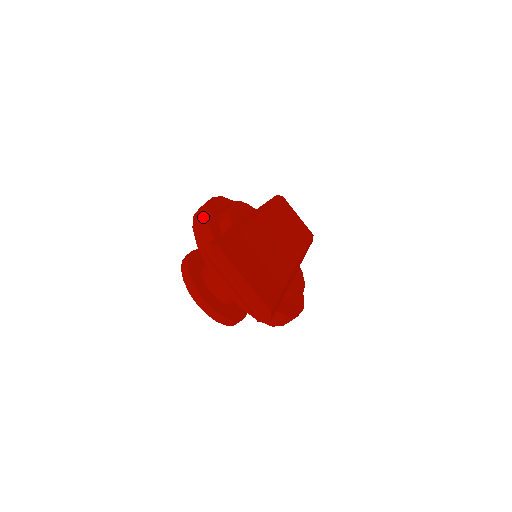
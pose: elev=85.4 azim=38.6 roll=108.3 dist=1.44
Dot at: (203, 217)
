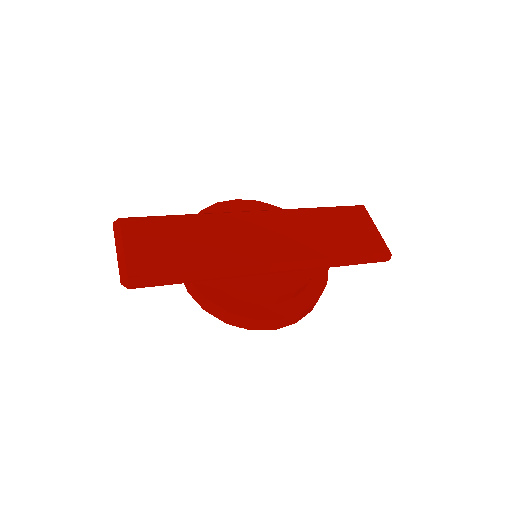
Dot at: (201, 213)
